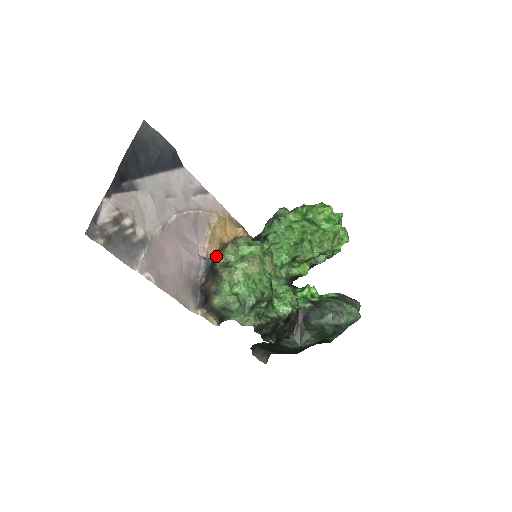
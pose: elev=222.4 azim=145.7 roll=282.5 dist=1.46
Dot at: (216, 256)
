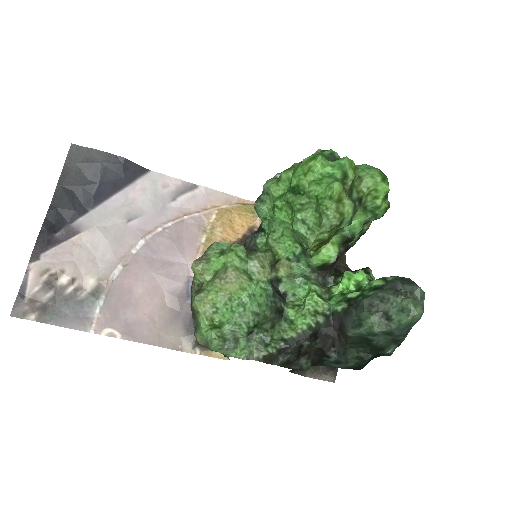
Dot at: occluded
